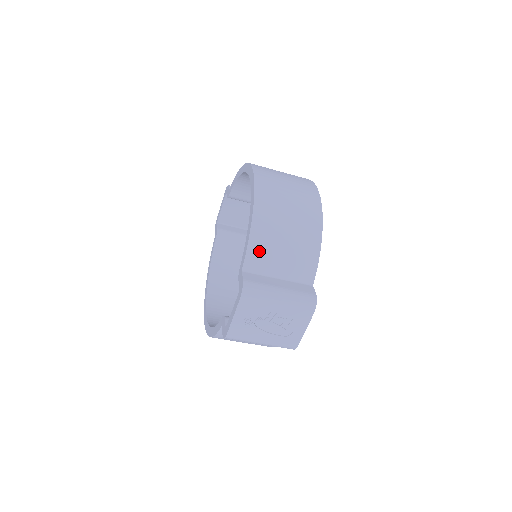
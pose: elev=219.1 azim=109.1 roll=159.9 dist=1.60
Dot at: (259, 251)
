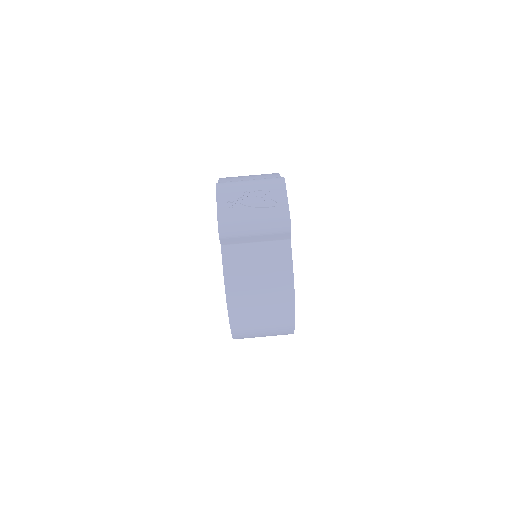
Dot at: occluded
